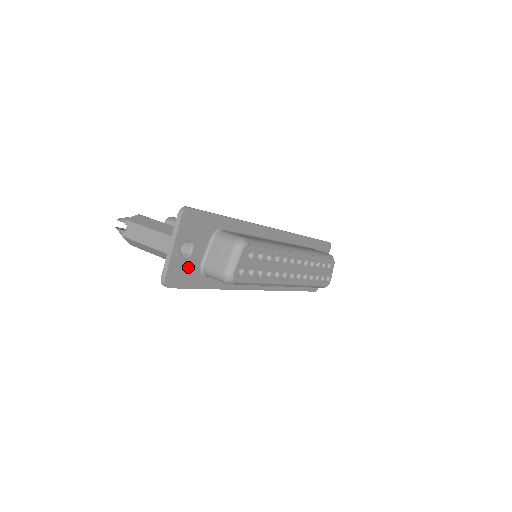
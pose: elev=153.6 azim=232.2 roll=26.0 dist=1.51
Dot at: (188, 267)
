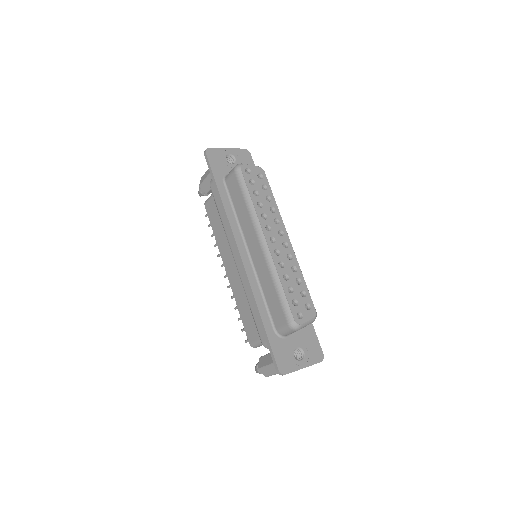
Dot at: (223, 164)
